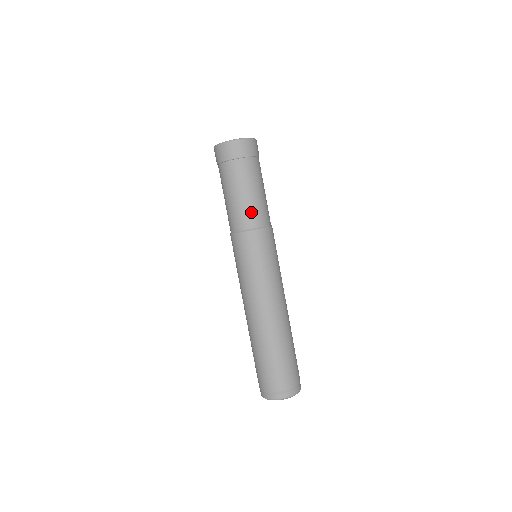
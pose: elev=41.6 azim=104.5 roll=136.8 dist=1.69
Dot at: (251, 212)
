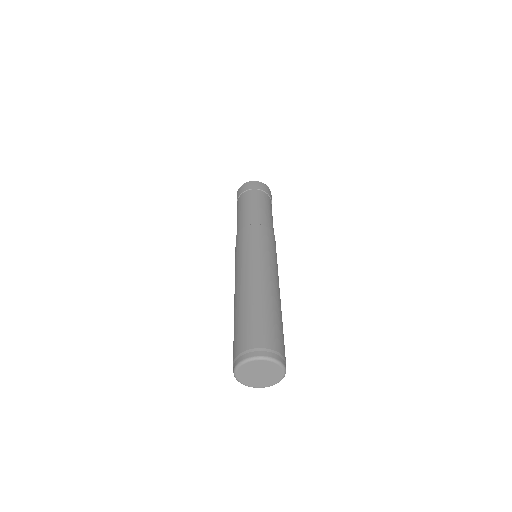
Dot at: (263, 217)
